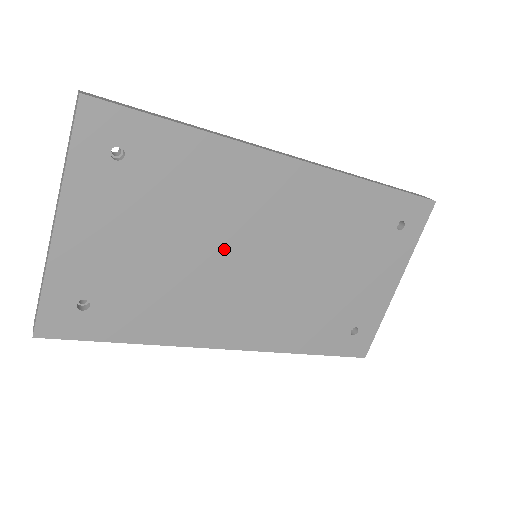
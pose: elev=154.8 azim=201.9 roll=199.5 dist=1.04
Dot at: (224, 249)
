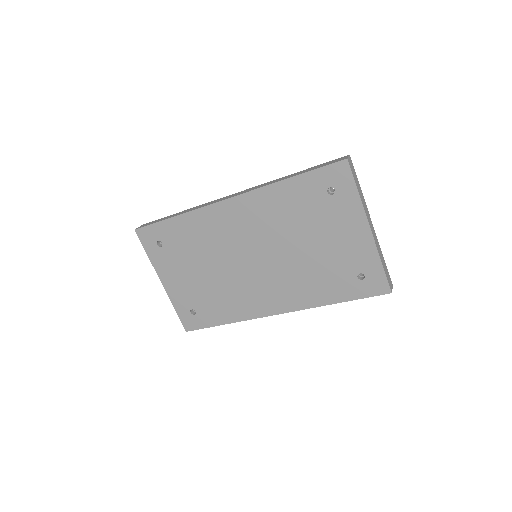
Dot at: (230, 262)
